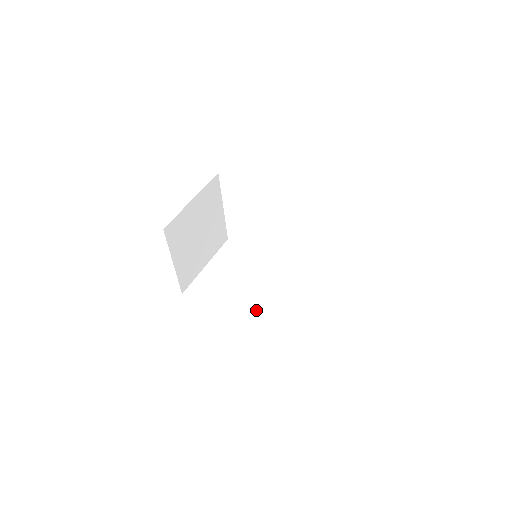
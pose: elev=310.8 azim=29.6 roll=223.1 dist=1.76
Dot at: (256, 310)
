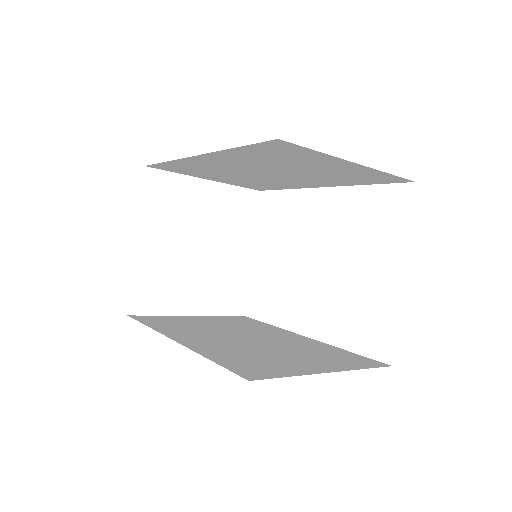
Dot at: (216, 345)
